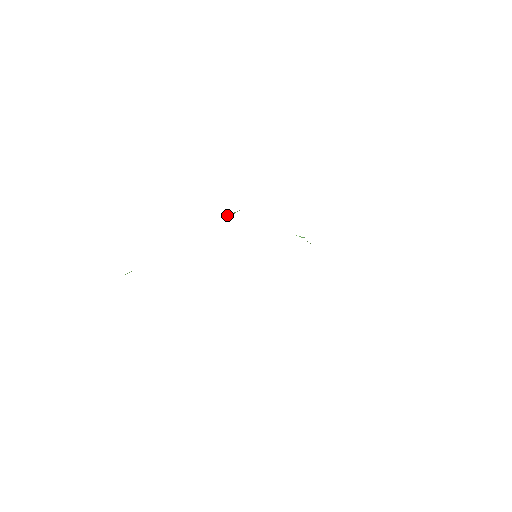
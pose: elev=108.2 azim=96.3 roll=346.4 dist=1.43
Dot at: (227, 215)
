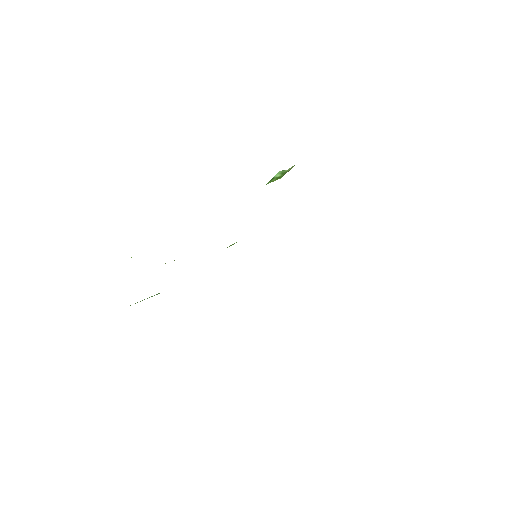
Dot at: occluded
